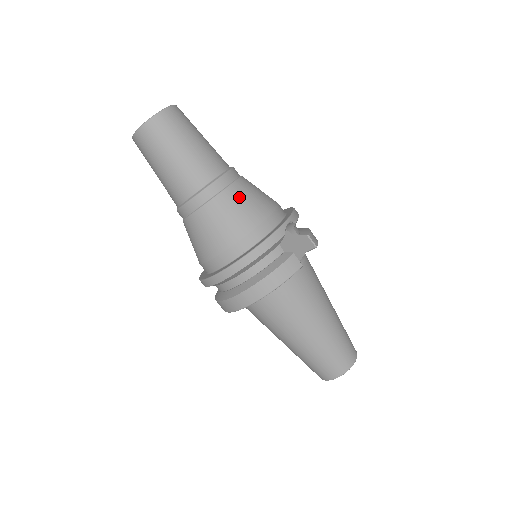
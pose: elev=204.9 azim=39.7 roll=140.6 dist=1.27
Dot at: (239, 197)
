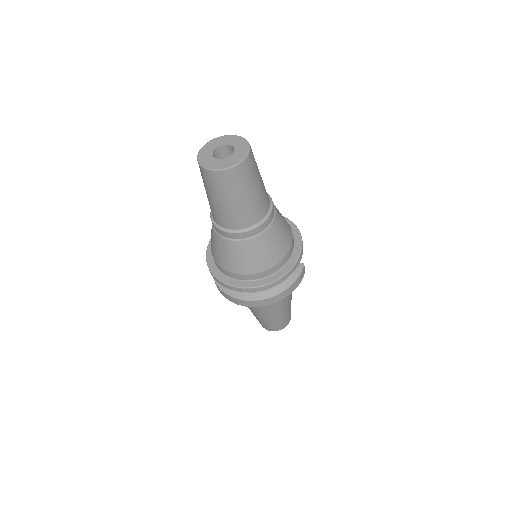
Dot at: (281, 225)
